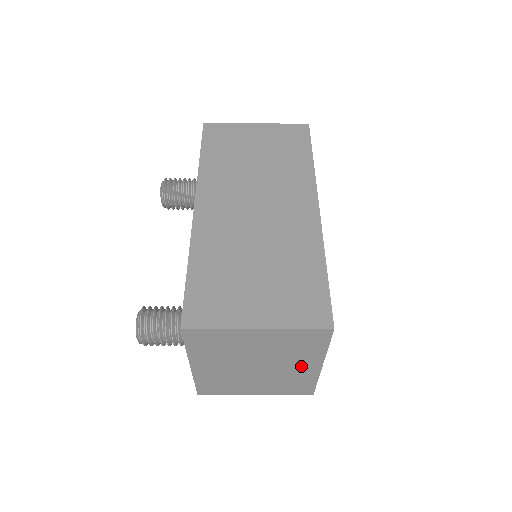
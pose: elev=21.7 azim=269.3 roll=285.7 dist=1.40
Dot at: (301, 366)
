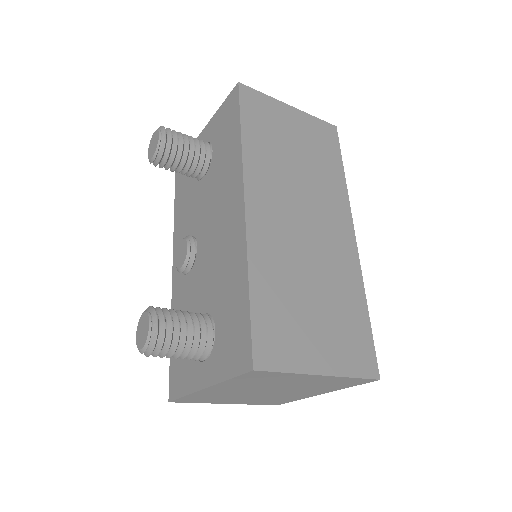
Dot at: (306, 393)
